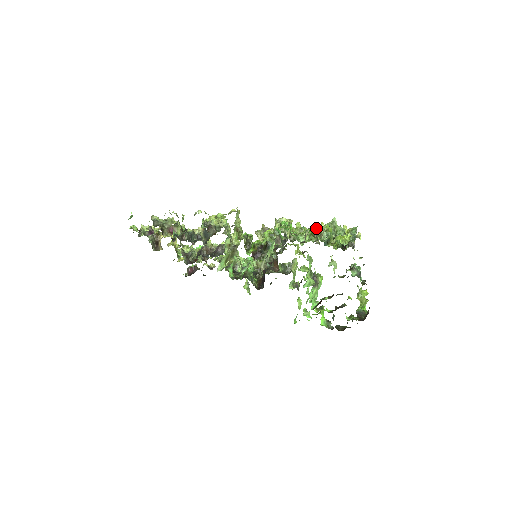
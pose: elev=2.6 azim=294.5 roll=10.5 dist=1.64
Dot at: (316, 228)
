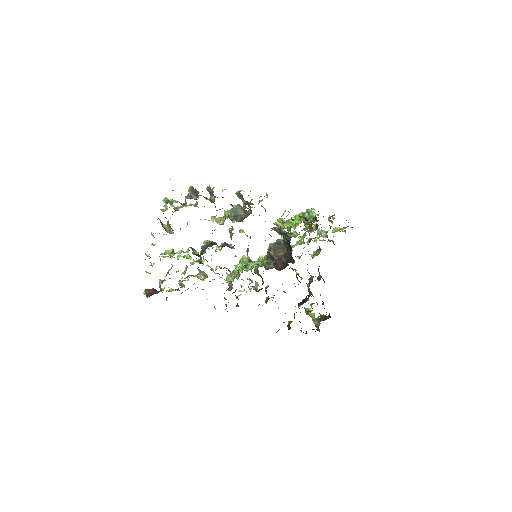
Dot at: (308, 231)
